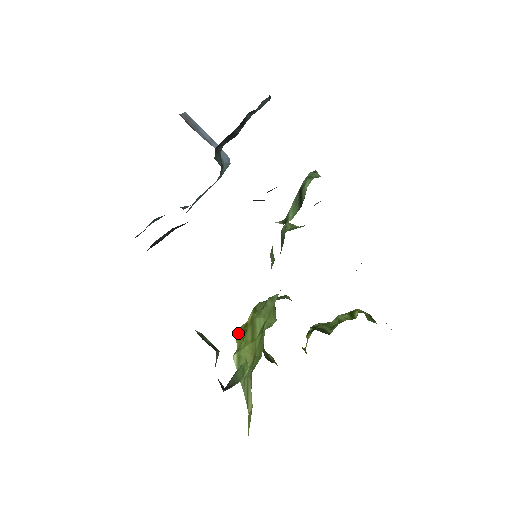
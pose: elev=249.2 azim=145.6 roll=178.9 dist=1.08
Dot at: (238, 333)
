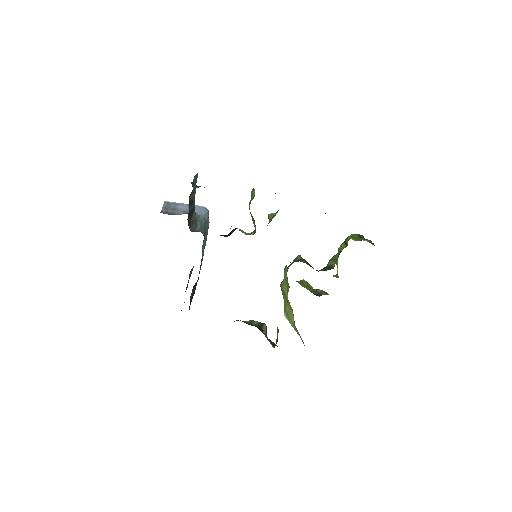
Dot at: occluded
